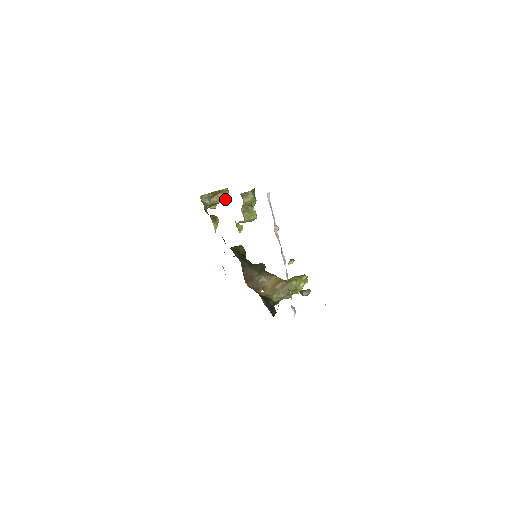
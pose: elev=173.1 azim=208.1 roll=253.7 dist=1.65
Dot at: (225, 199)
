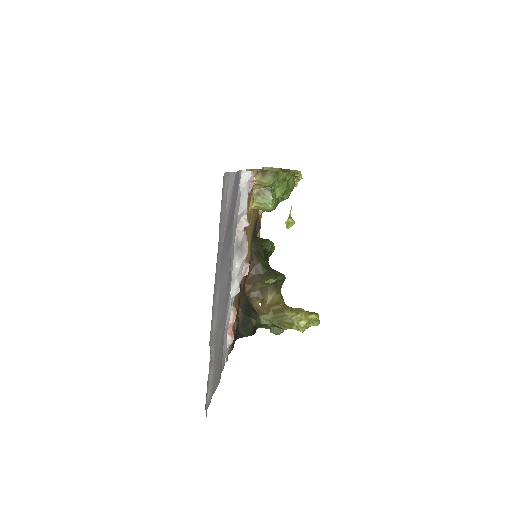
Dot at: occluded
